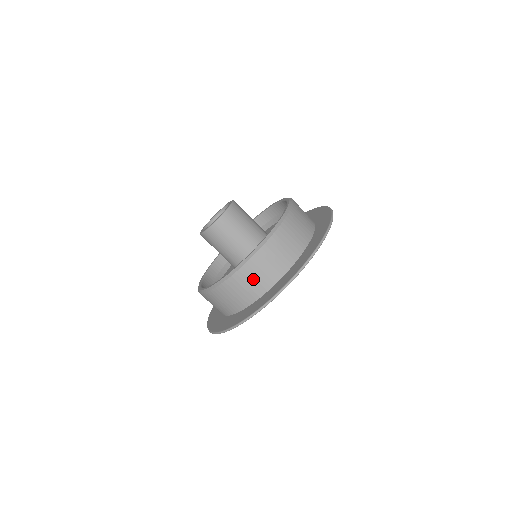
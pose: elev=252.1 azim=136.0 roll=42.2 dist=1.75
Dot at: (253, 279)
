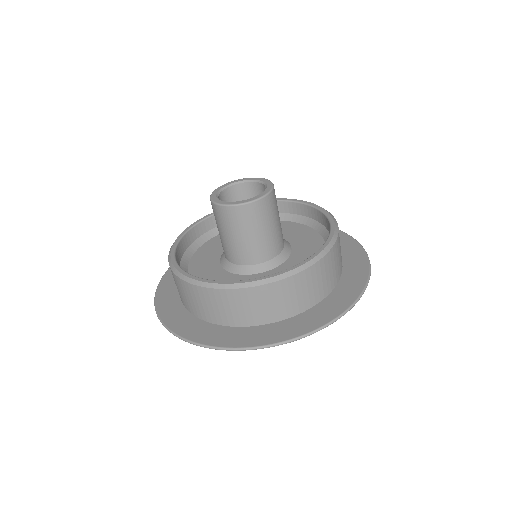
Dot at: (191, 298)
